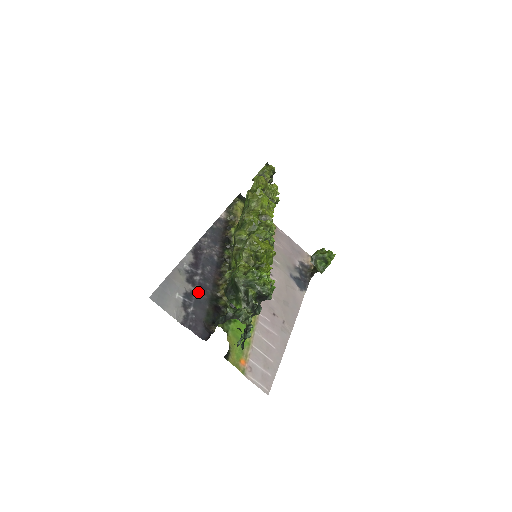
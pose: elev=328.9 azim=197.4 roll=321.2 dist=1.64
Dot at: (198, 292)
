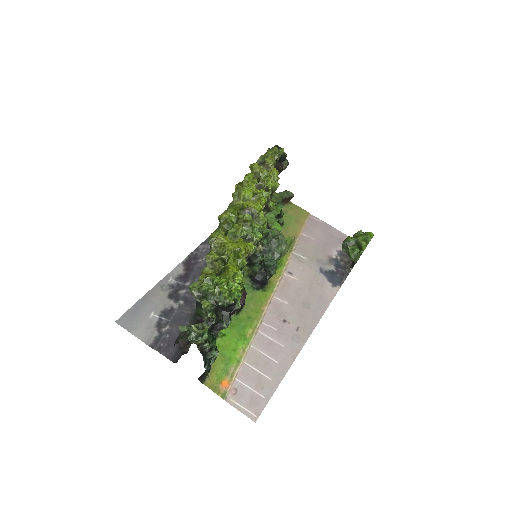
Dot at: (180, 308)
